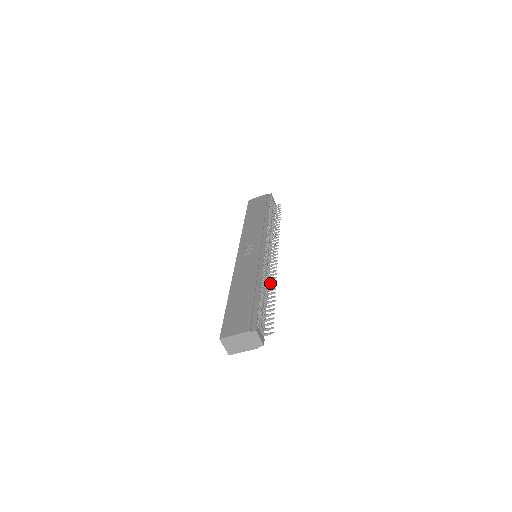
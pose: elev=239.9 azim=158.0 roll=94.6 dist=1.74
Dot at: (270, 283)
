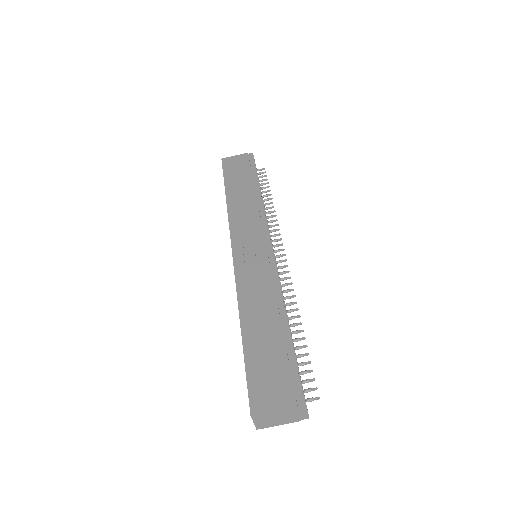
Dot at: (288, 305)
